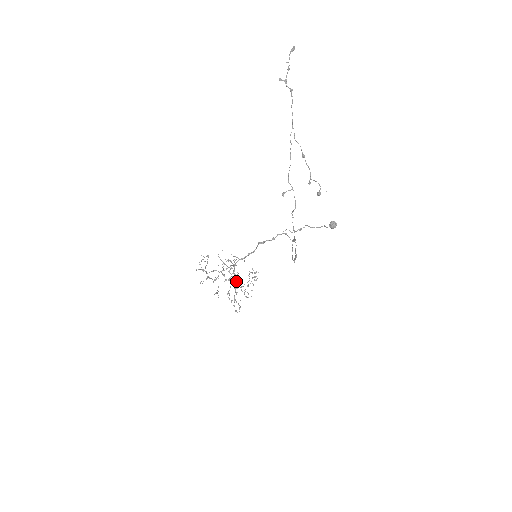
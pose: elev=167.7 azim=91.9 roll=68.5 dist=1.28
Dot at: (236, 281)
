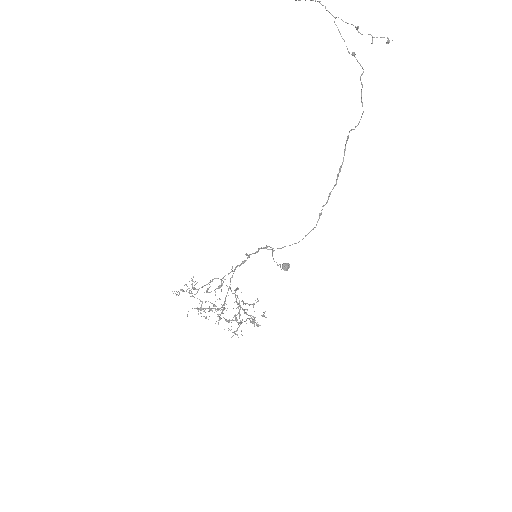
Dot at: (238, 298)
